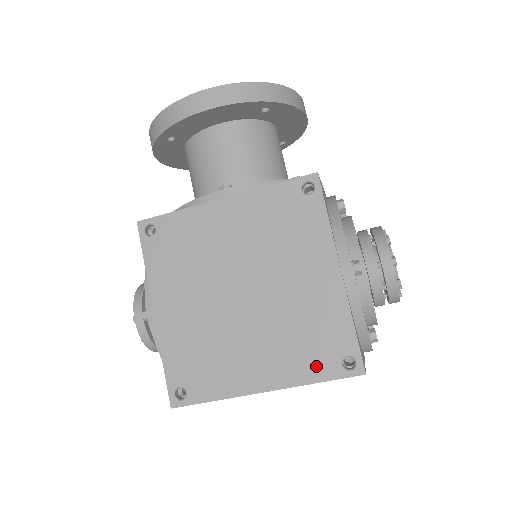
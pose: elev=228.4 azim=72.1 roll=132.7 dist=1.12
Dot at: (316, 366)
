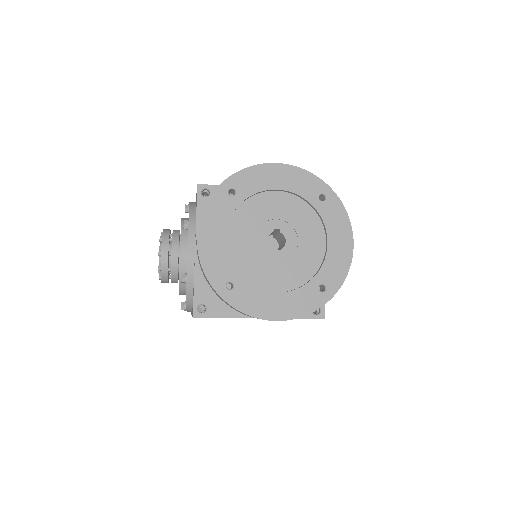
Dot at: occluded
